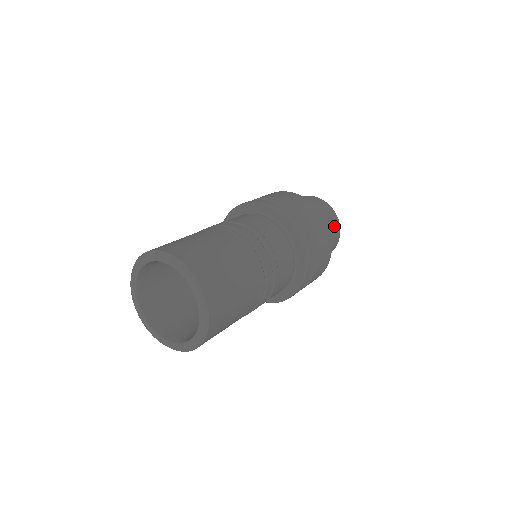
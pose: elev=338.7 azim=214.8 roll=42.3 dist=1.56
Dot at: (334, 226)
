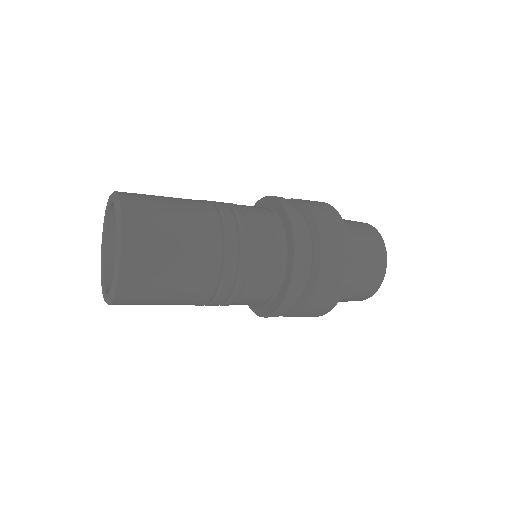
Dot at: (373, 248)
